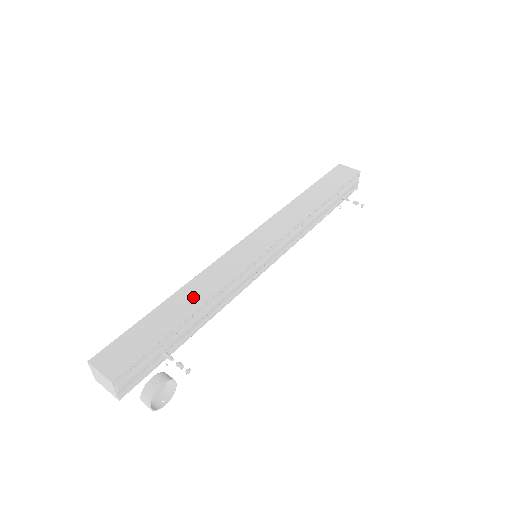
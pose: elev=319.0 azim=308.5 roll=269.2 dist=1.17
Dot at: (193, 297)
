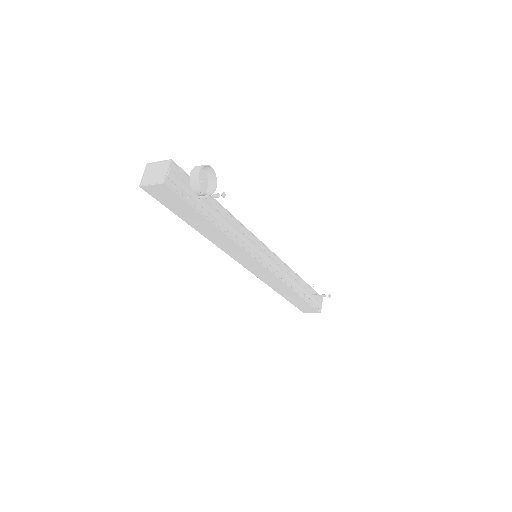
Dot at: occluded
